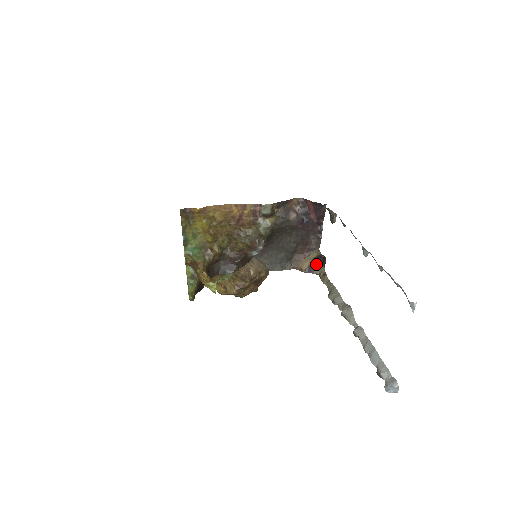
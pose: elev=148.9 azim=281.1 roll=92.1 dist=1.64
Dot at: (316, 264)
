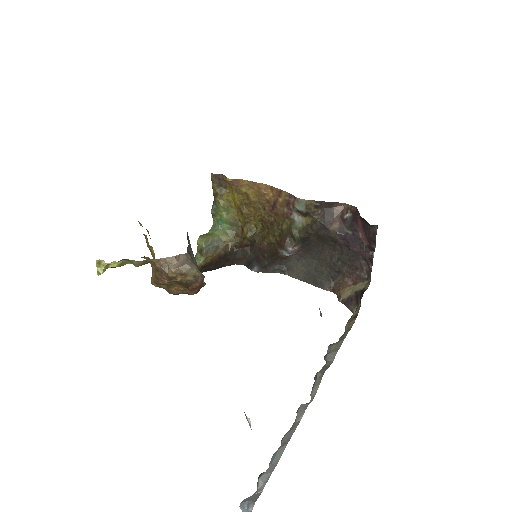
Dot at: (356, 299)
